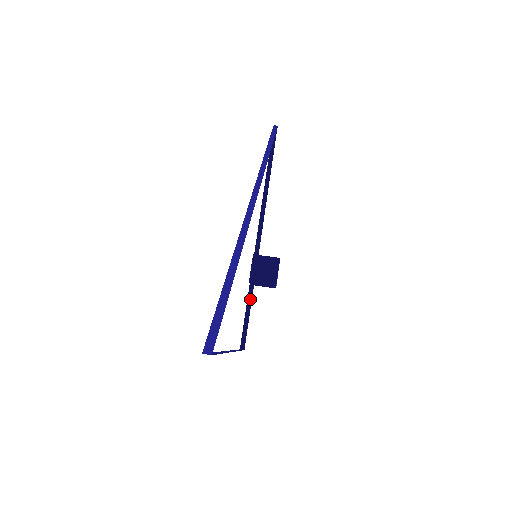
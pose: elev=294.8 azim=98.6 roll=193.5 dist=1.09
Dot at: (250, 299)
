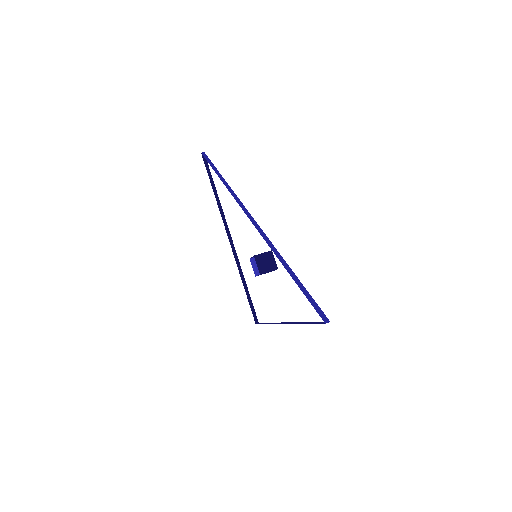
Dot at: (246, 287)
